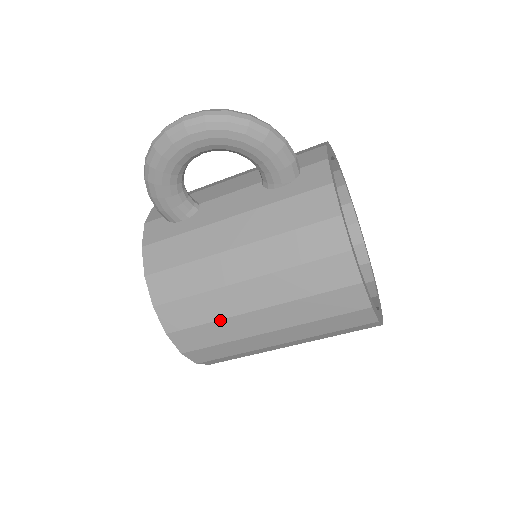
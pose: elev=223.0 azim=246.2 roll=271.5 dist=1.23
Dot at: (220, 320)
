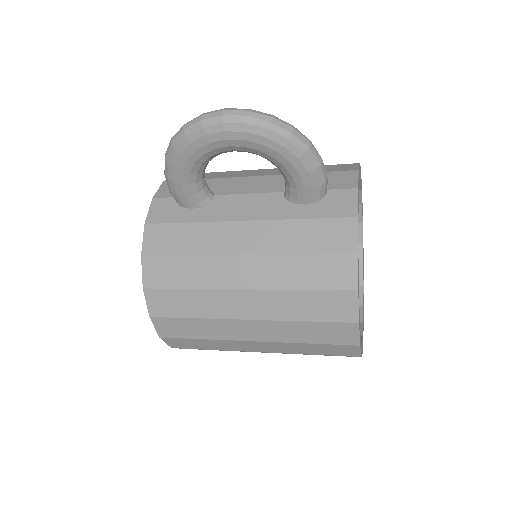
Dot at: (207, 319)
